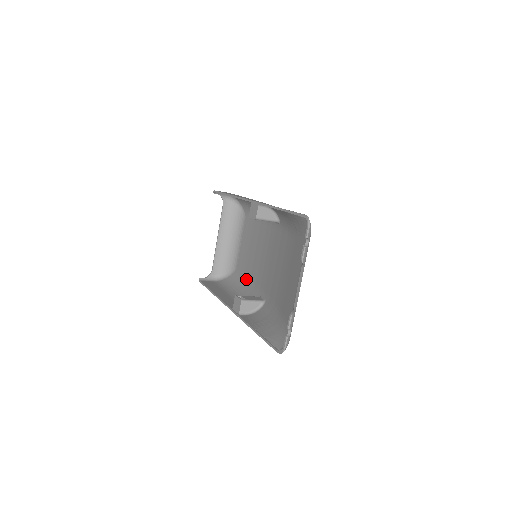
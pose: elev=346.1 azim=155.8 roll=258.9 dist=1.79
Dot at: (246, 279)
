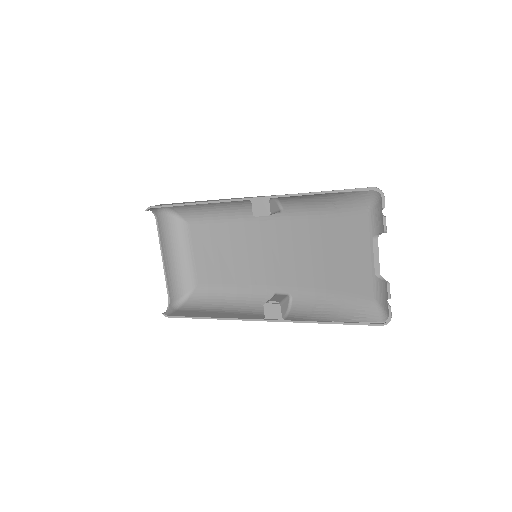
Dot at: (227, 288)
